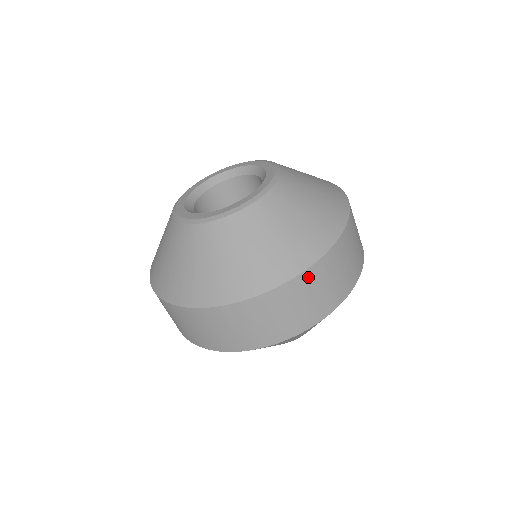
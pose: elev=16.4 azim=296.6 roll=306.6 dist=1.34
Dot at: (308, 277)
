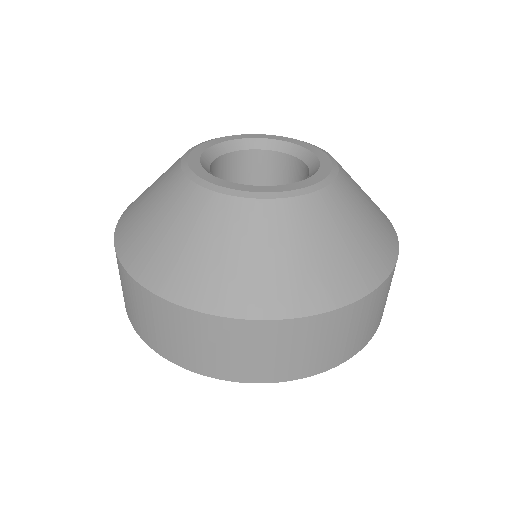
Dot at: (385, 286)
